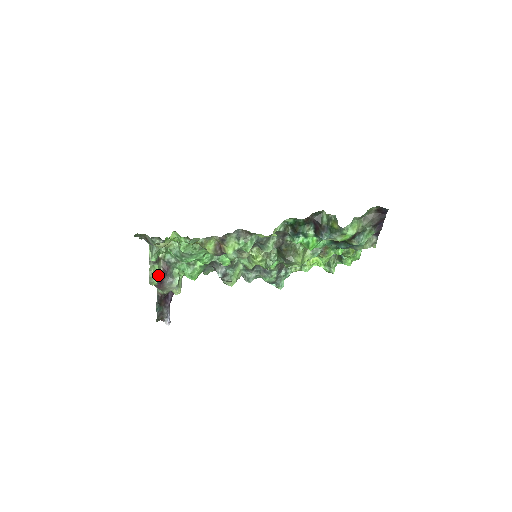
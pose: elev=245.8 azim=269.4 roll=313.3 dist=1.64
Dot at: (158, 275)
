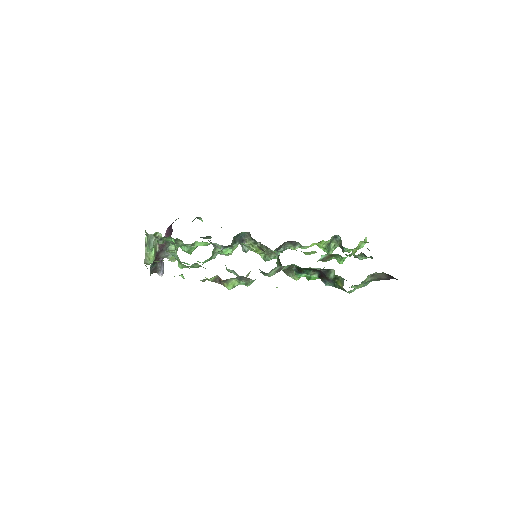
Dot at: (154, 256)
